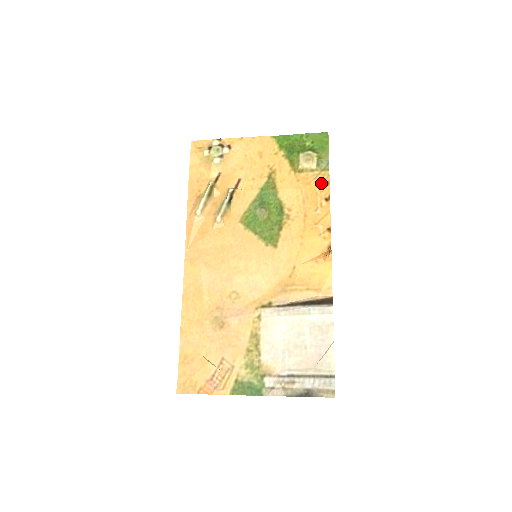
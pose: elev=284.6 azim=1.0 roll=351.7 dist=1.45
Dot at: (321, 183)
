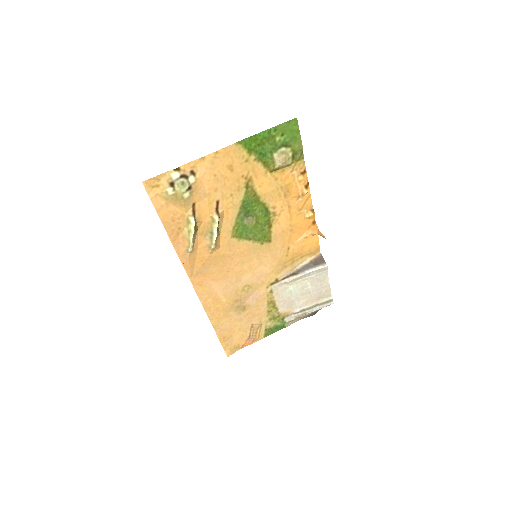
Dot at: (298, 174)
